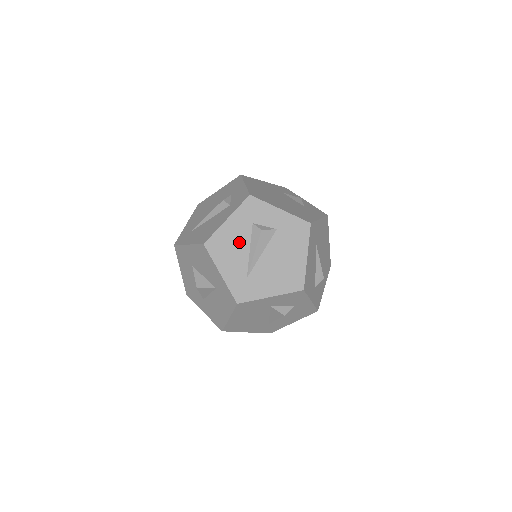
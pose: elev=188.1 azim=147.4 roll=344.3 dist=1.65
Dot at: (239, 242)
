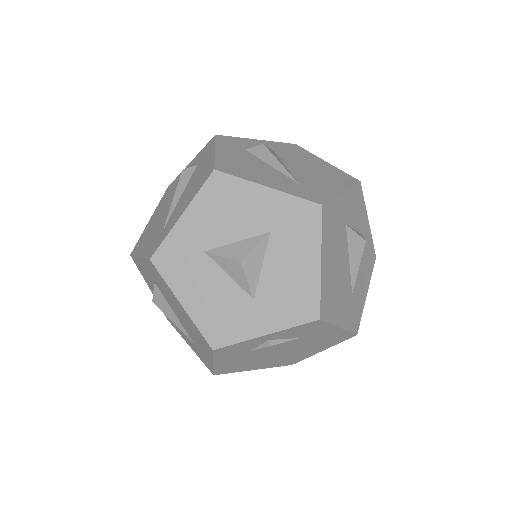
Dot at: (251, 162)
